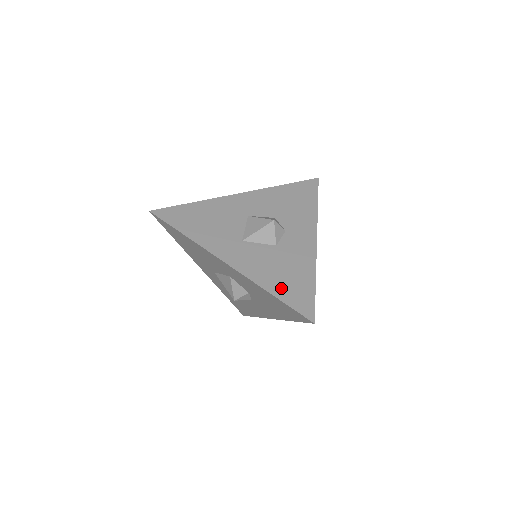
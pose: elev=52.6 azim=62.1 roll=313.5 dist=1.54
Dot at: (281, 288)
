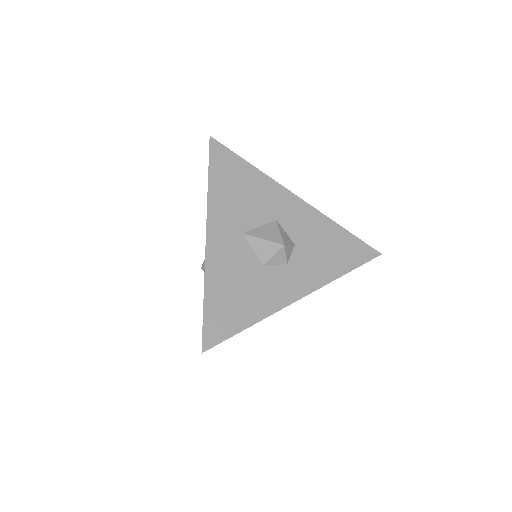
Dot at: (217, 300)
